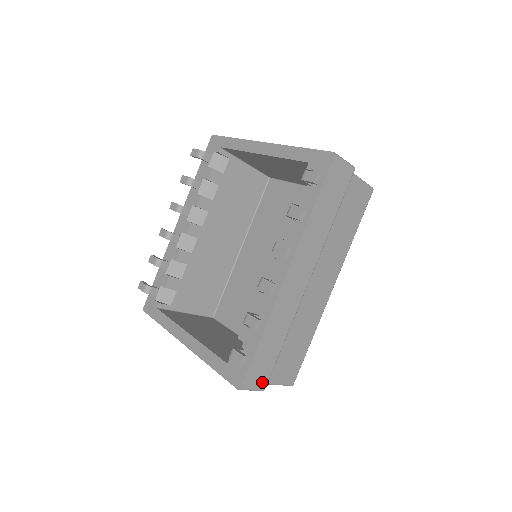
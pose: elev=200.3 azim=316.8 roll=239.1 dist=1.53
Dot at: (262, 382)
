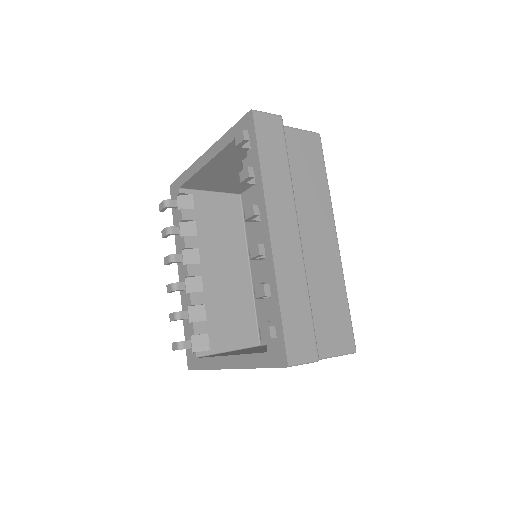
Dot at: (310, 351)
